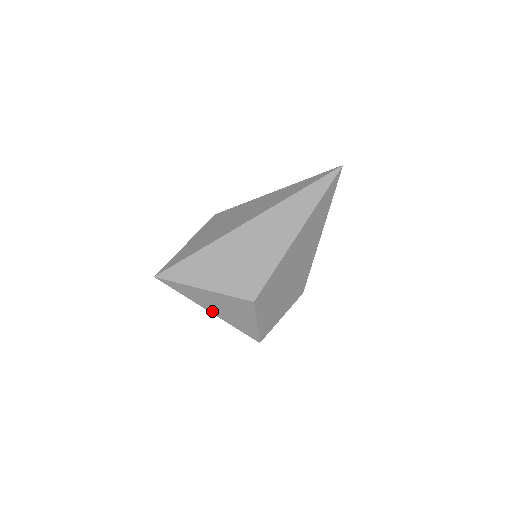
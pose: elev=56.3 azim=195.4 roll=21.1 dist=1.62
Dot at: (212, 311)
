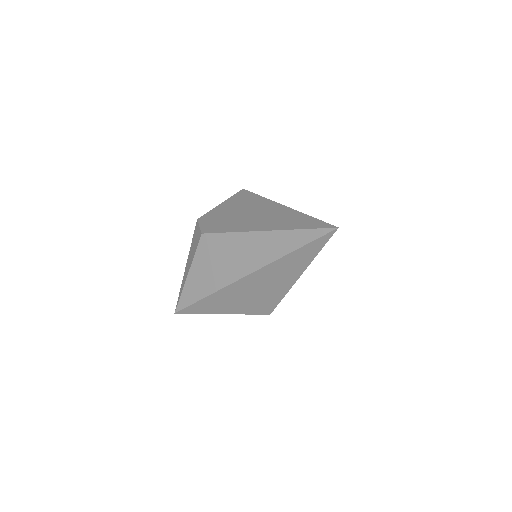
Dot at: occluded
